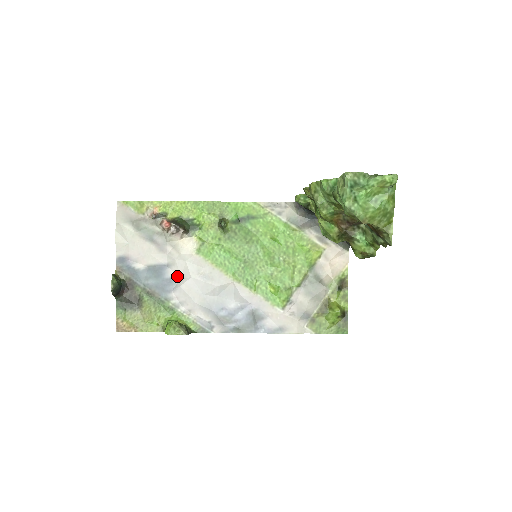
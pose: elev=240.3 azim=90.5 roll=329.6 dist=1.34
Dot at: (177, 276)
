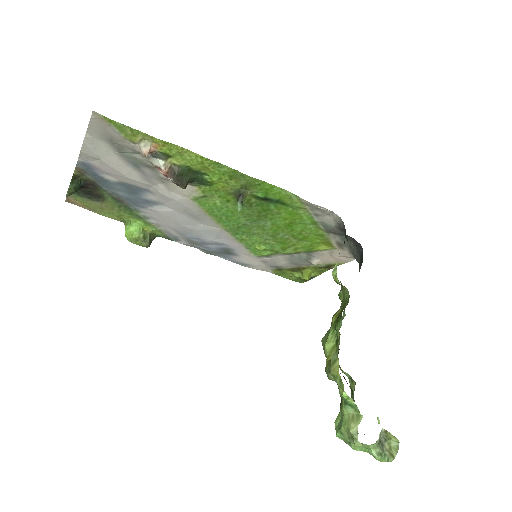
Dot at: (157, 202)
